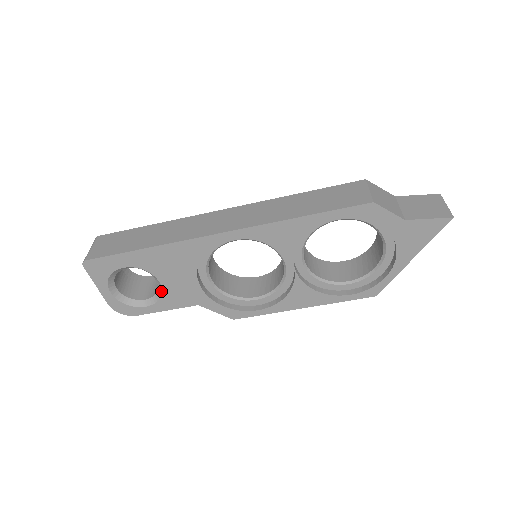
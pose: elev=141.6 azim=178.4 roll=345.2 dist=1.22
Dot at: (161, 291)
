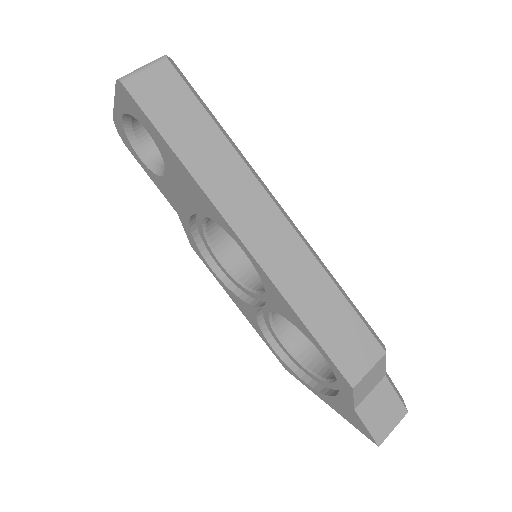
Dot at: (161, 174)
